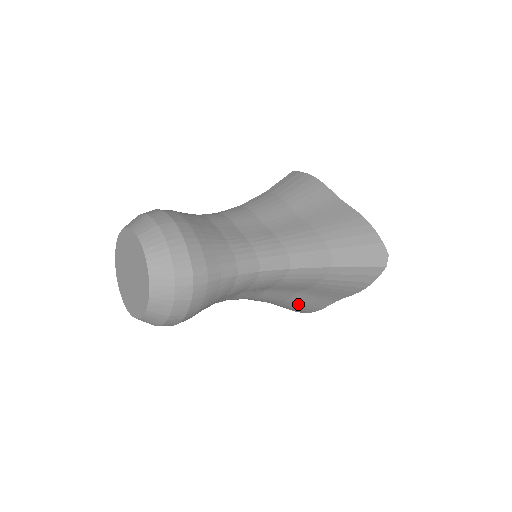
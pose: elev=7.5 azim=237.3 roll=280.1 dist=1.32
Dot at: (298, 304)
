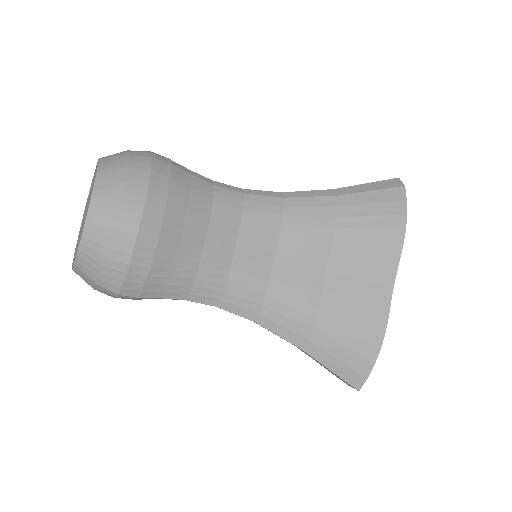
Dot at: (343, 313)
